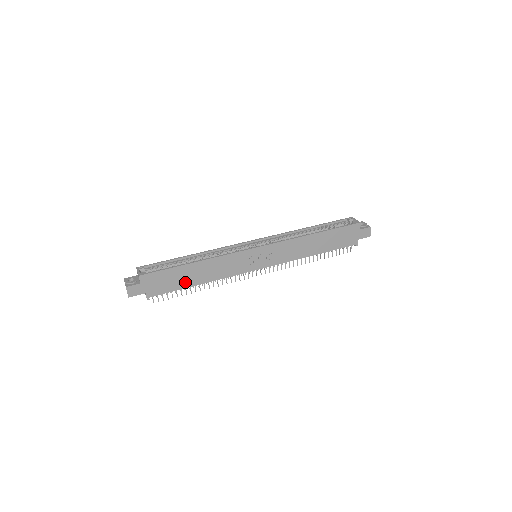
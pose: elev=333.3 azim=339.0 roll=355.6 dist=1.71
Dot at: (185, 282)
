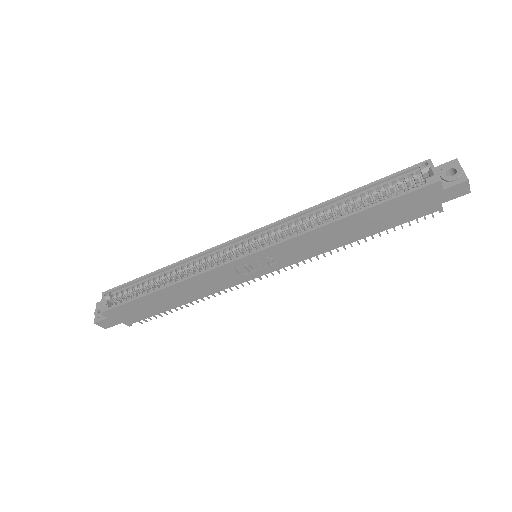
Dot at: (164, 306)
